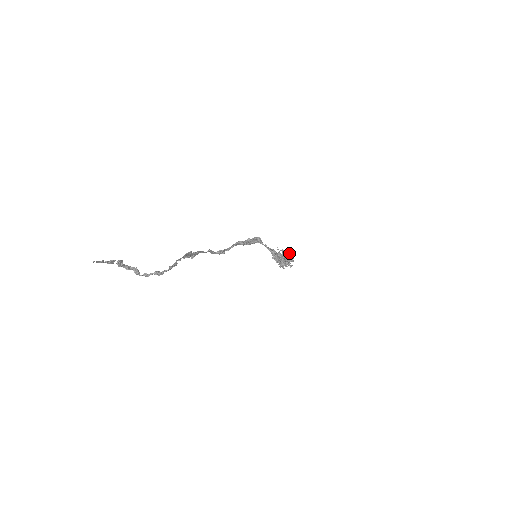
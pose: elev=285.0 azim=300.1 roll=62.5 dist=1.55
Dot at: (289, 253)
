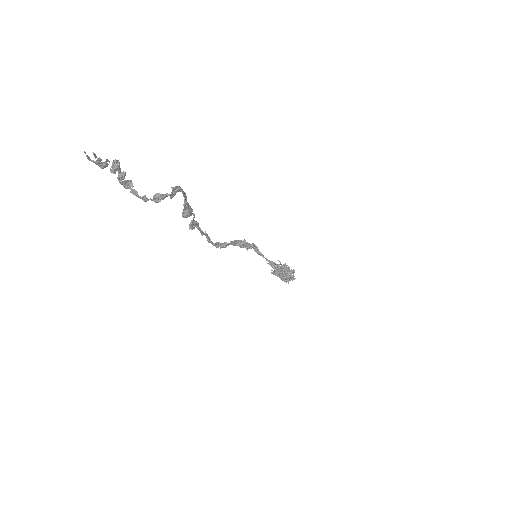
Dot at: (288, 267)
